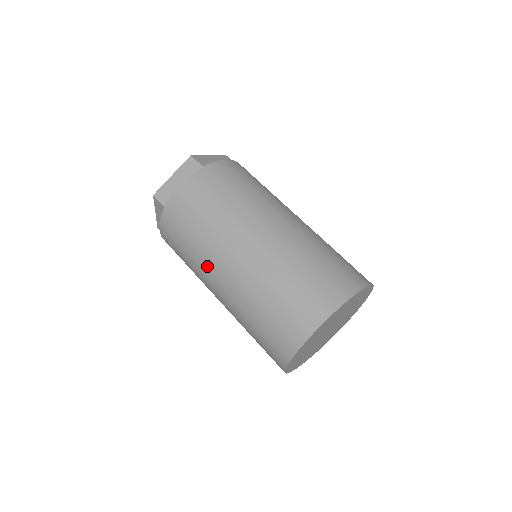
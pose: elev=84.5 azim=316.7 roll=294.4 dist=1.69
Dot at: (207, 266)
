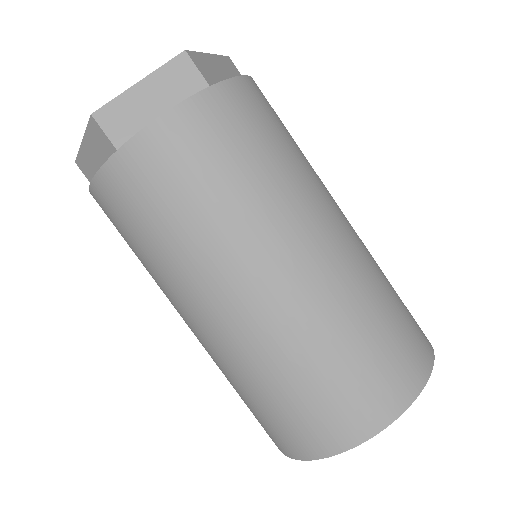
Dot at: (191, 285)
